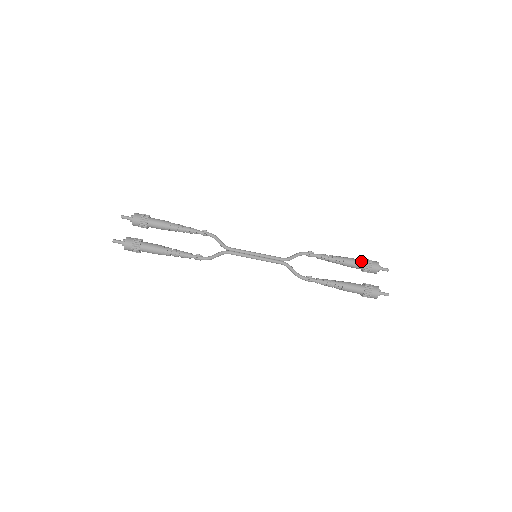
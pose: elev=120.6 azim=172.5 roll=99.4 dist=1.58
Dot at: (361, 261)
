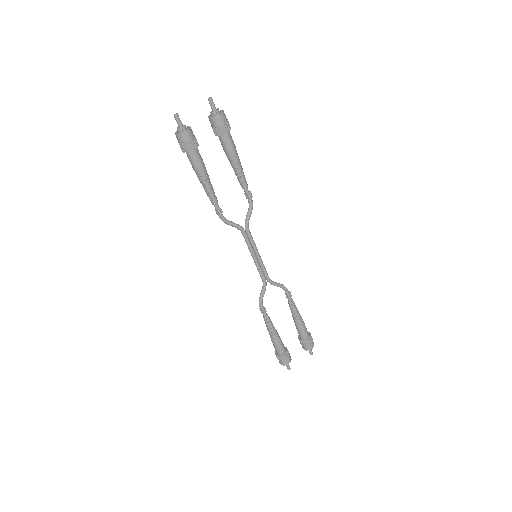
Dot at: (307, 335)
